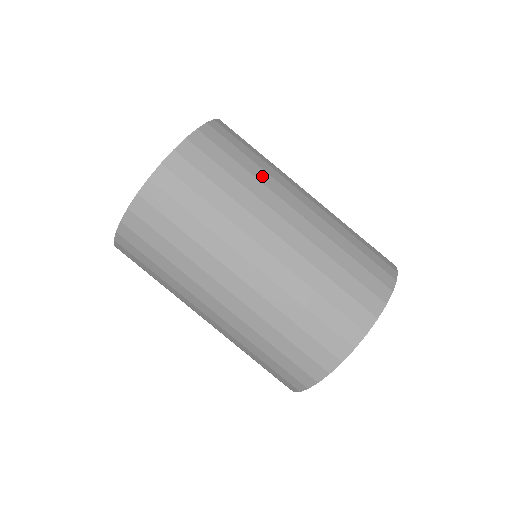
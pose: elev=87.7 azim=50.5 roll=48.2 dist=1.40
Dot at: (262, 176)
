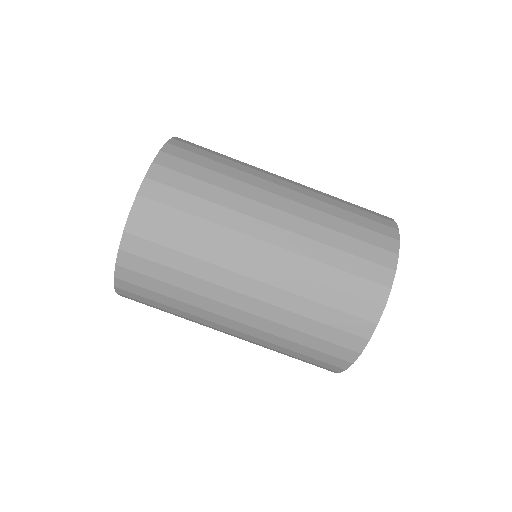
Dot at: (220, 216)
